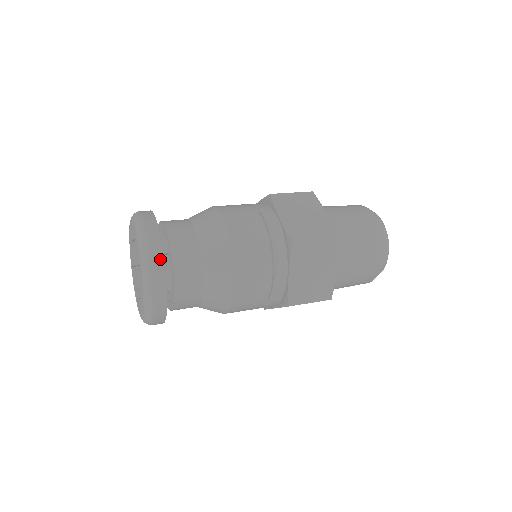
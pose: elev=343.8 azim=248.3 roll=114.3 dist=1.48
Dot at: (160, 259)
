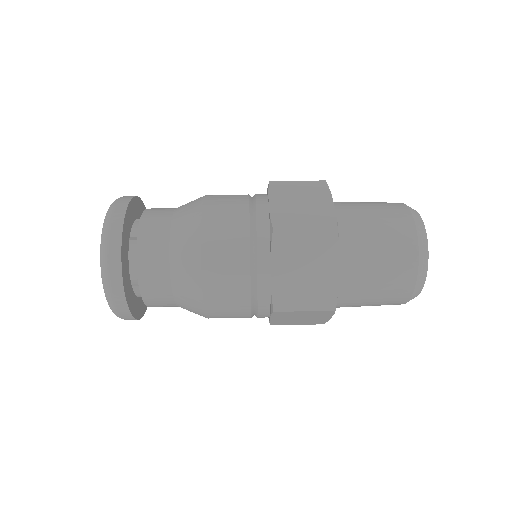
Dot at: (117, 237)
